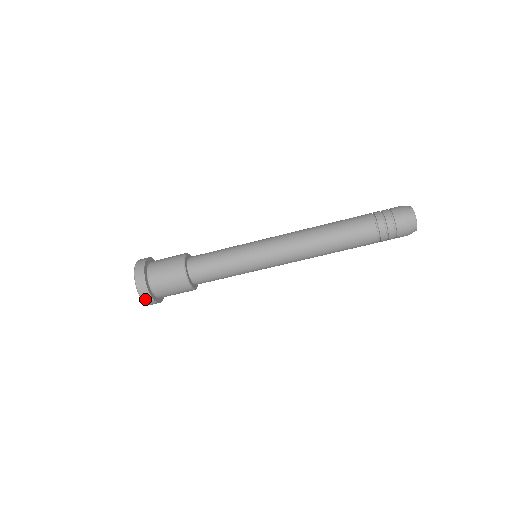
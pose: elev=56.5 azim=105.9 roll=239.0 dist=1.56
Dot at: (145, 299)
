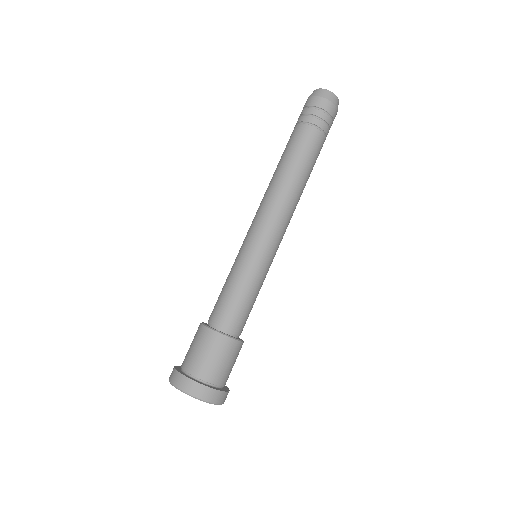
Dot at: (221, 401)
